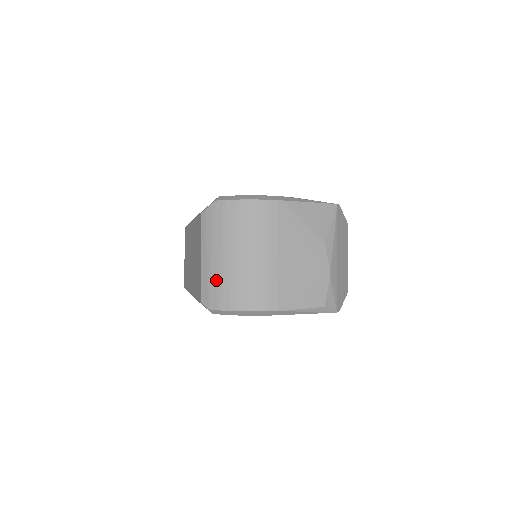
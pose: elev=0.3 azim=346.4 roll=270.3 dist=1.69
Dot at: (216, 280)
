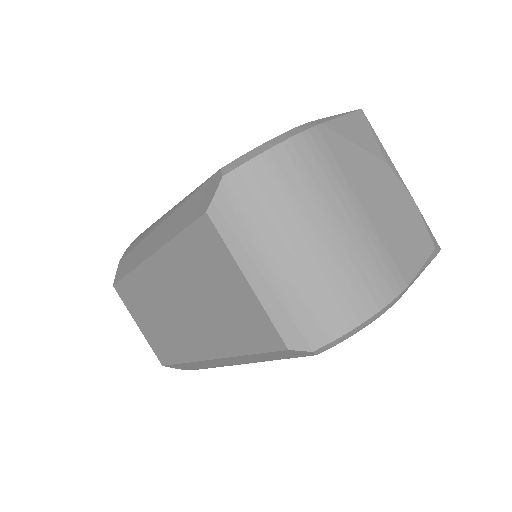
Dot at: (300, 299)
